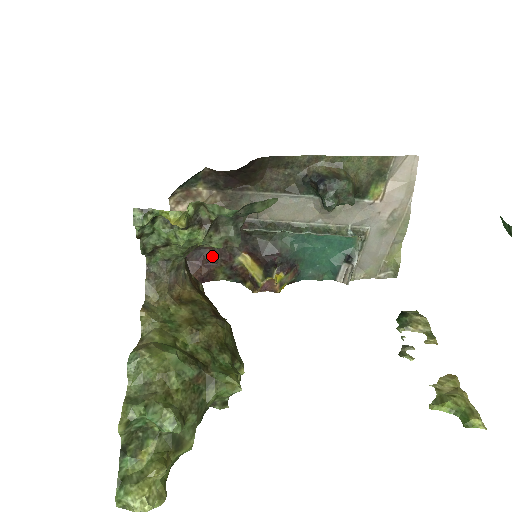
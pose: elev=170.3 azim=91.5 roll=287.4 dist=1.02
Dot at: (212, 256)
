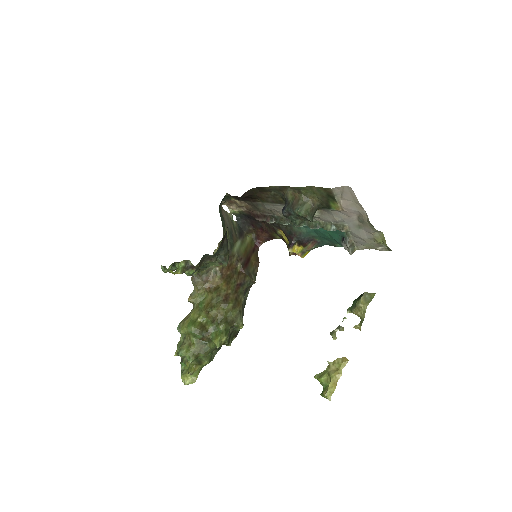
Dot at: (267, 227)
